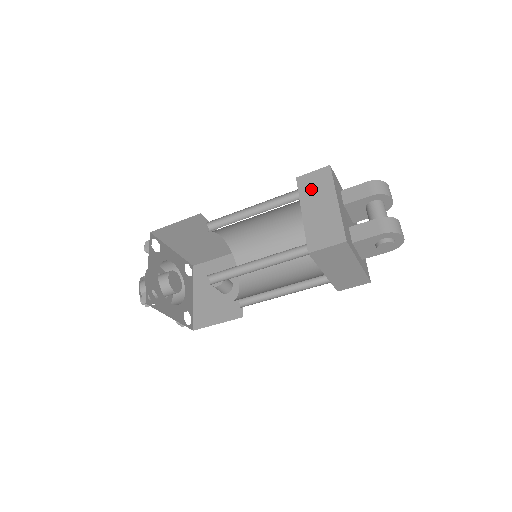
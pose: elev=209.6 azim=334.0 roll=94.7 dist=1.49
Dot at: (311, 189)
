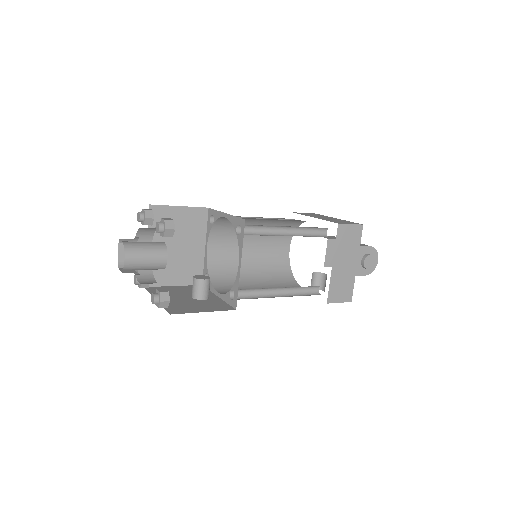
Dot at: (311, 215)
